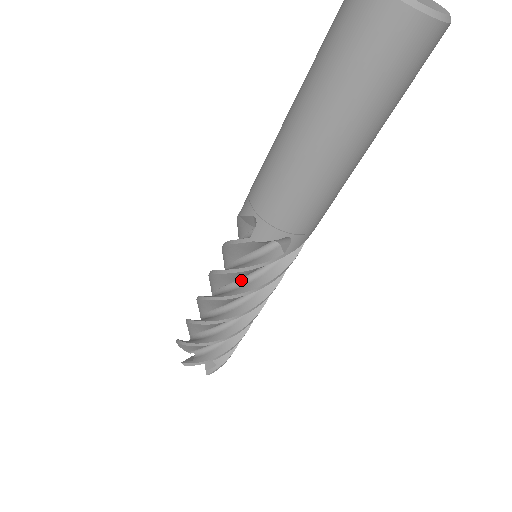
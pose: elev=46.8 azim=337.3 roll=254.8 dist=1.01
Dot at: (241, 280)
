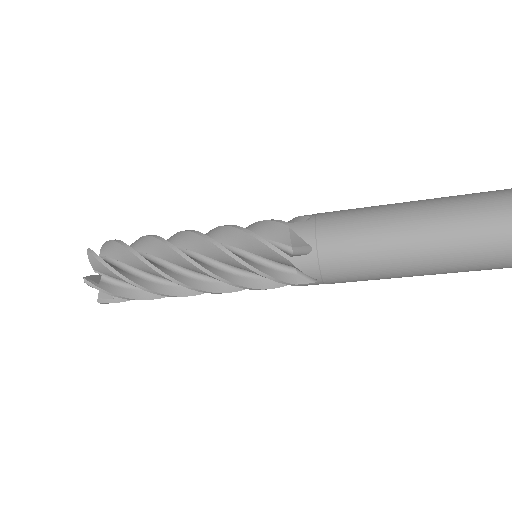
Dot at: occluded
